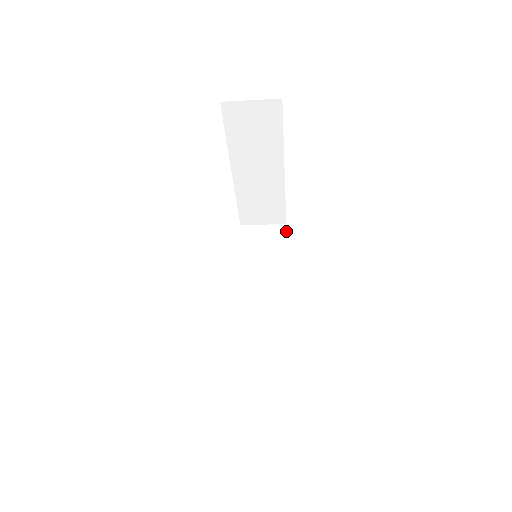
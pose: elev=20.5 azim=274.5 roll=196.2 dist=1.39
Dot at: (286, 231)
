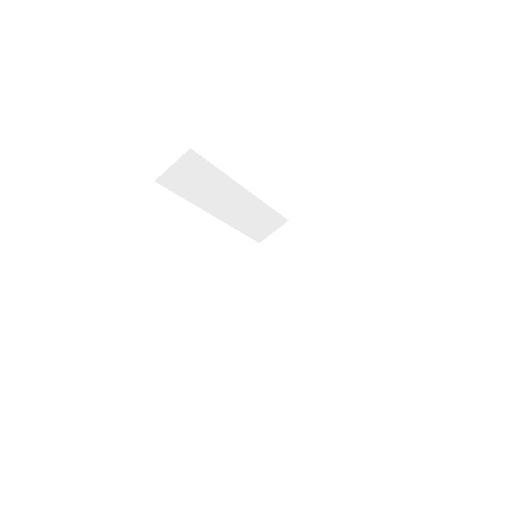
Dot at: occluded
